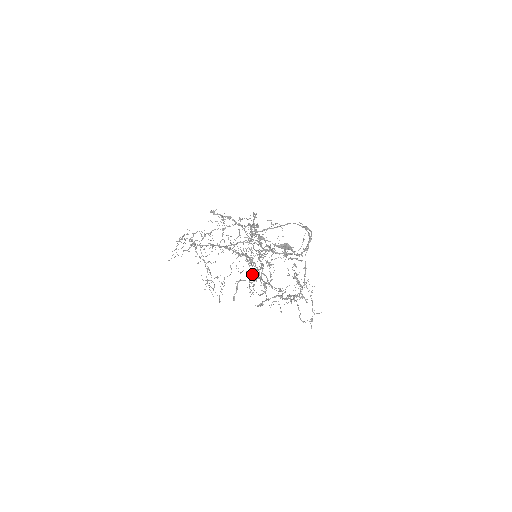
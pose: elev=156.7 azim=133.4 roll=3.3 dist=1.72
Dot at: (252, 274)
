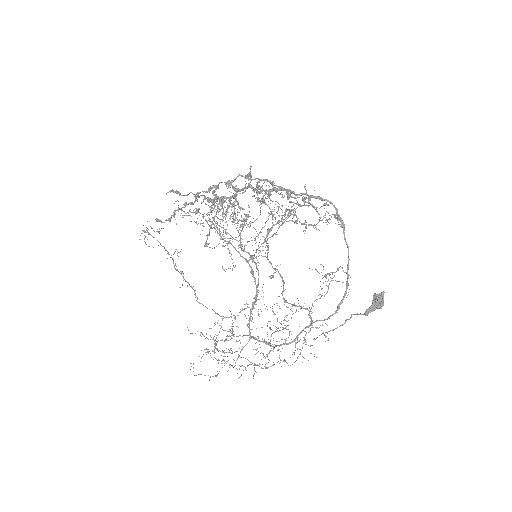
Dot at: (197, 211)
